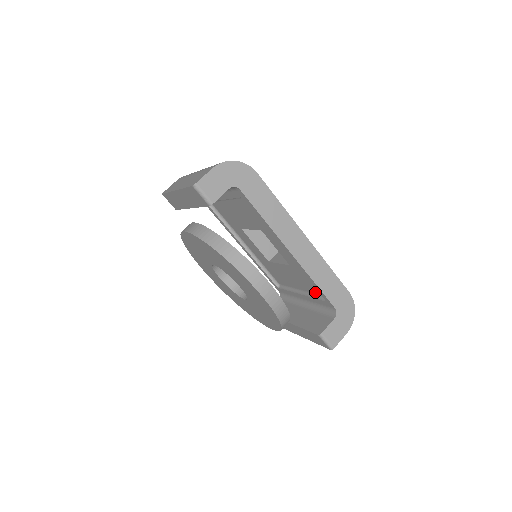
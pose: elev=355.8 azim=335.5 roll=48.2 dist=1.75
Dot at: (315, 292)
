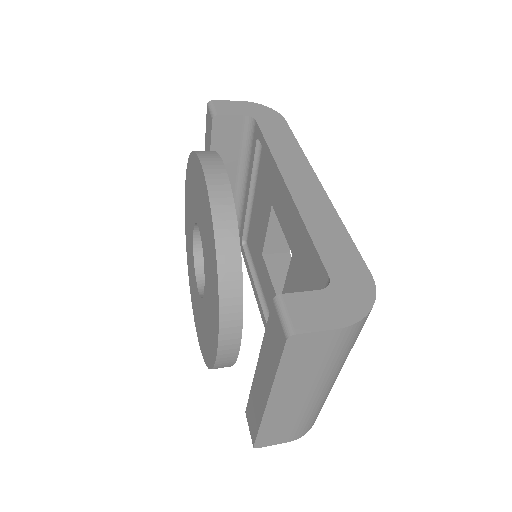
Dot at: occluded
